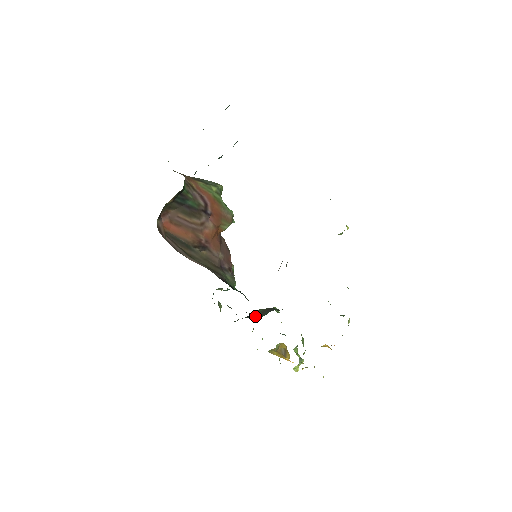
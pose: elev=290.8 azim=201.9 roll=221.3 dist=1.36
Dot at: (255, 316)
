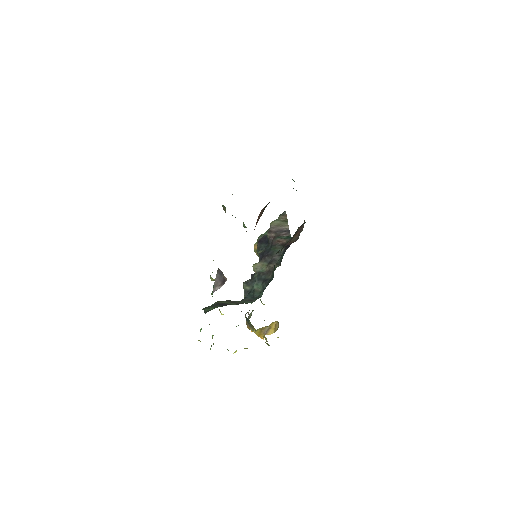
Dot at: occluded
